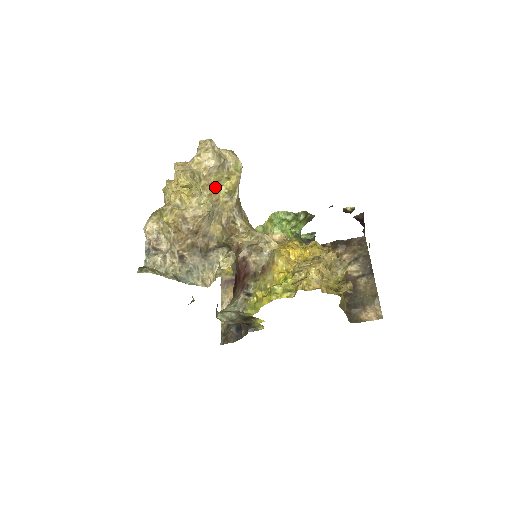
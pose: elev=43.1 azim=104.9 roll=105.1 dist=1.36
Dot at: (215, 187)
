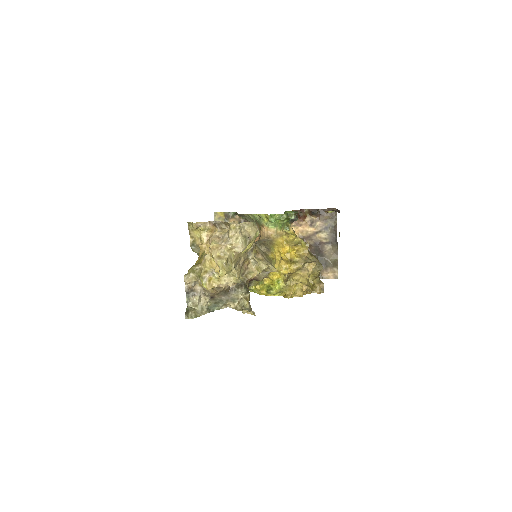
Dot at: (239, 253)
